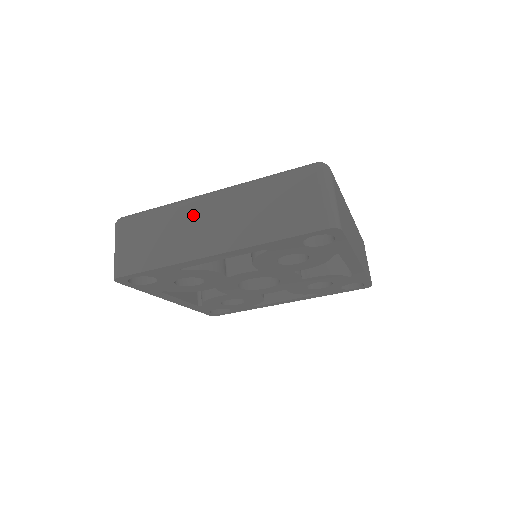
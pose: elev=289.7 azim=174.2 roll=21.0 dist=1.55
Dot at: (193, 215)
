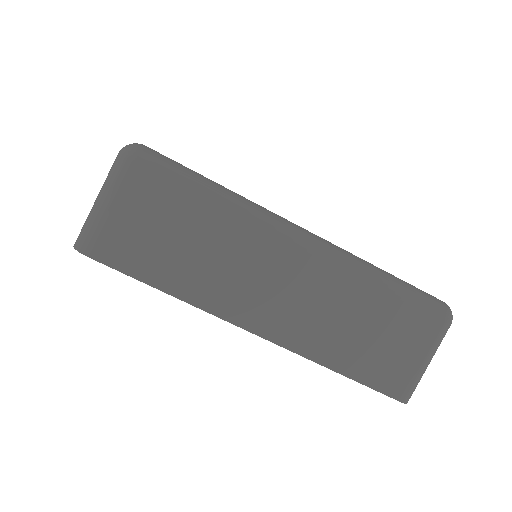
Dot at: (261, 252)
